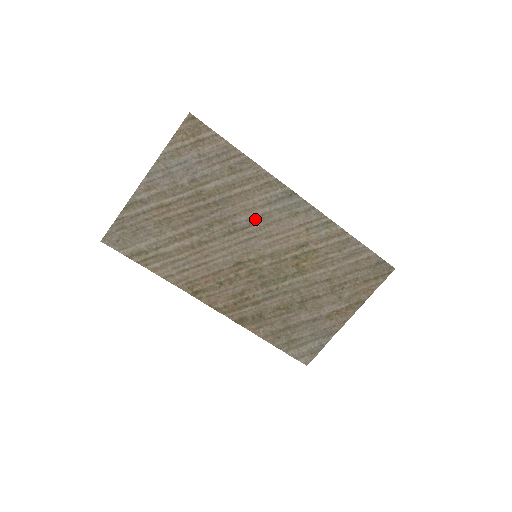
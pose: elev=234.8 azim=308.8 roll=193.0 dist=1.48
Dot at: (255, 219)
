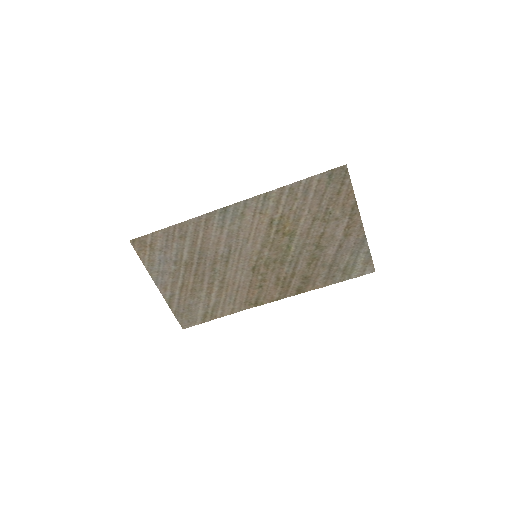
Dot at: (228, 242)
